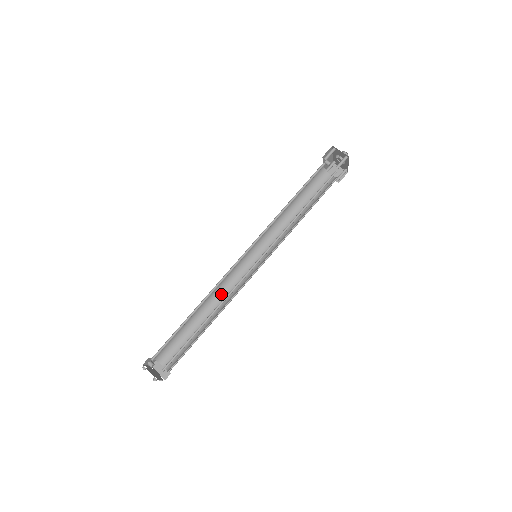
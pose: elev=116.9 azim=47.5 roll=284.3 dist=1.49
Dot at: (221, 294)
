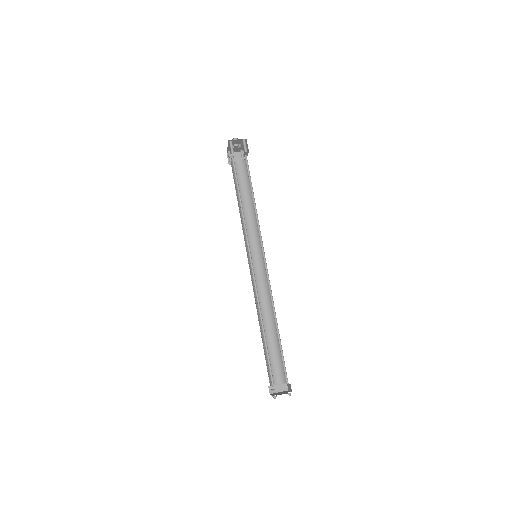
Dot at: occluded
